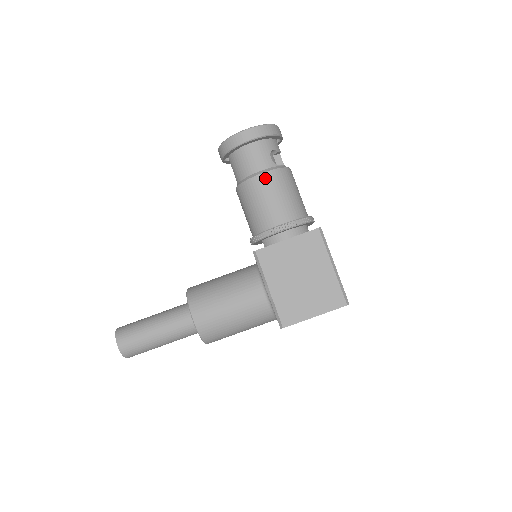
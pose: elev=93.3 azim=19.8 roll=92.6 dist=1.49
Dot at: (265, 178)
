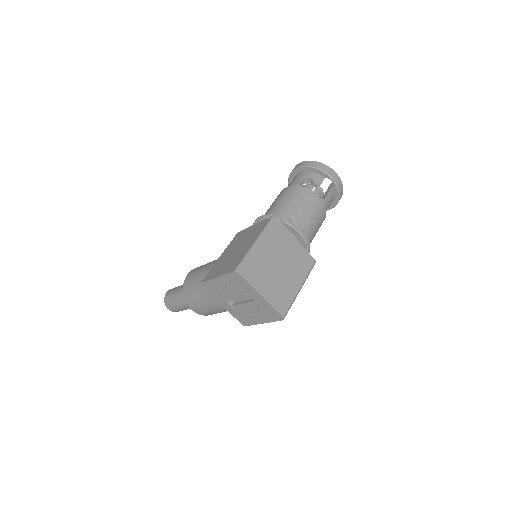
Dot at: (284, 191)
